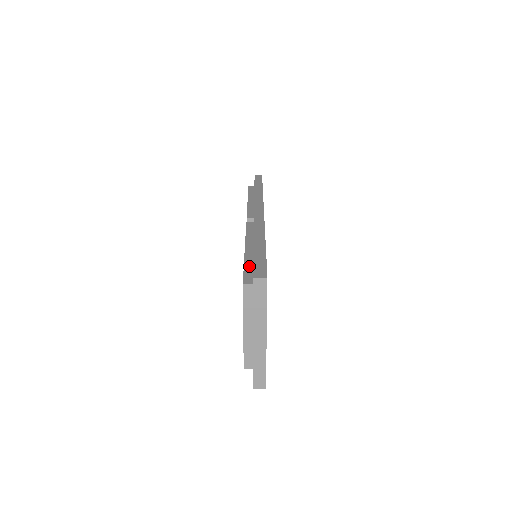
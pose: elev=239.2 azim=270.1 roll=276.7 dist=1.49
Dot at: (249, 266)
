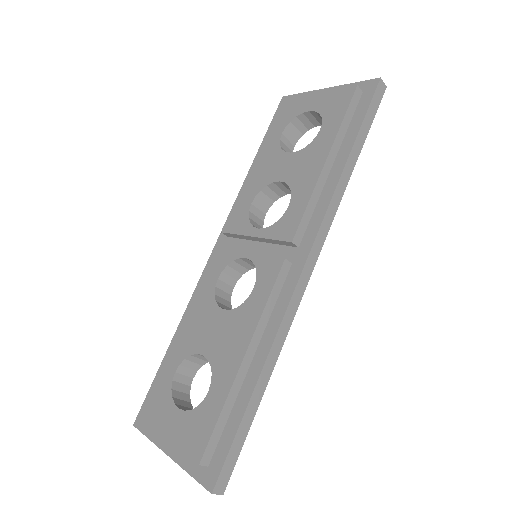
Dot at: (225, 416)
